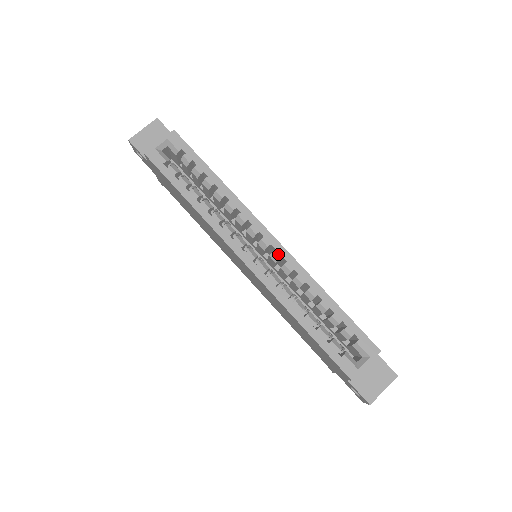
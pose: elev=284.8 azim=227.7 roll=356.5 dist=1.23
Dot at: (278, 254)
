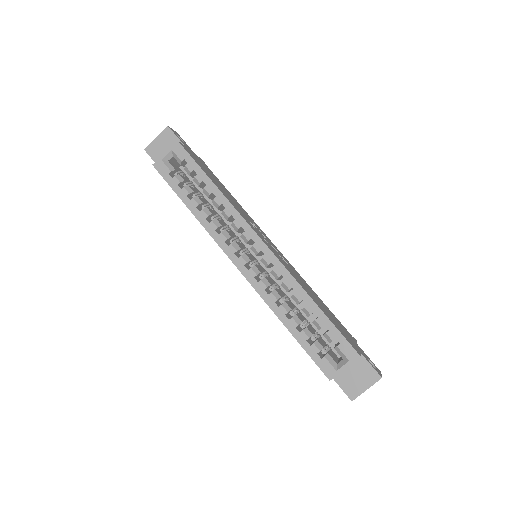
Dot at: (267, 260)
